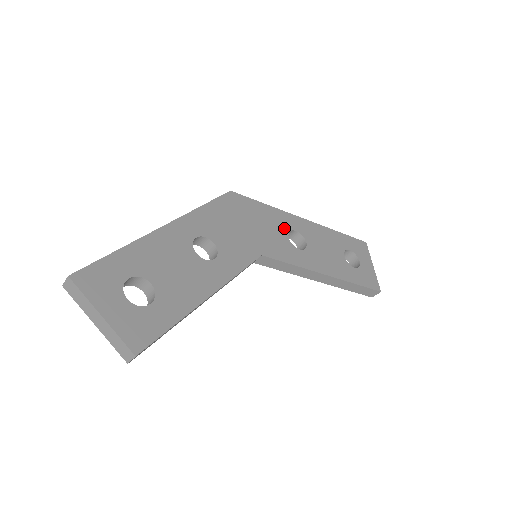
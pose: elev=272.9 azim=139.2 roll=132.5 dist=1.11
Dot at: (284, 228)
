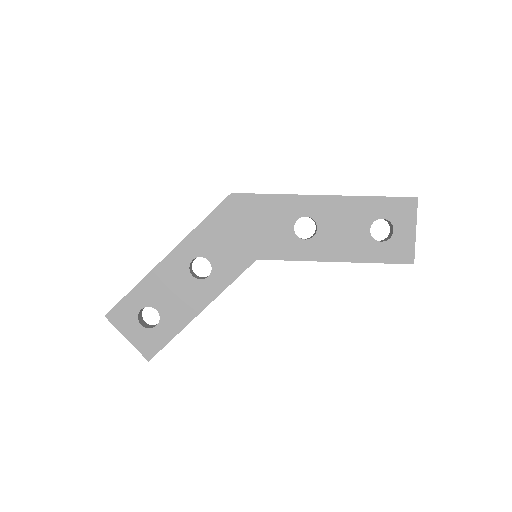
Dot at: (290, 218)
